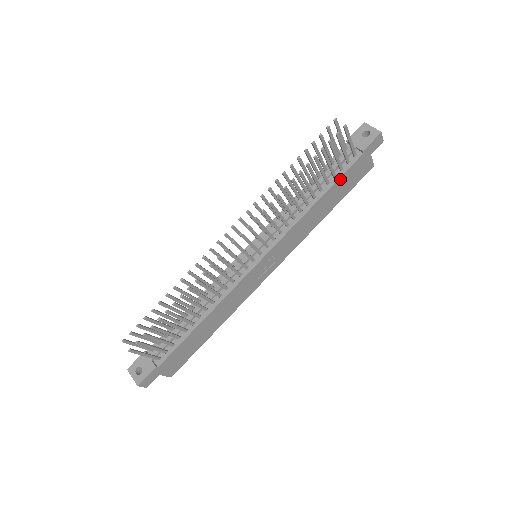
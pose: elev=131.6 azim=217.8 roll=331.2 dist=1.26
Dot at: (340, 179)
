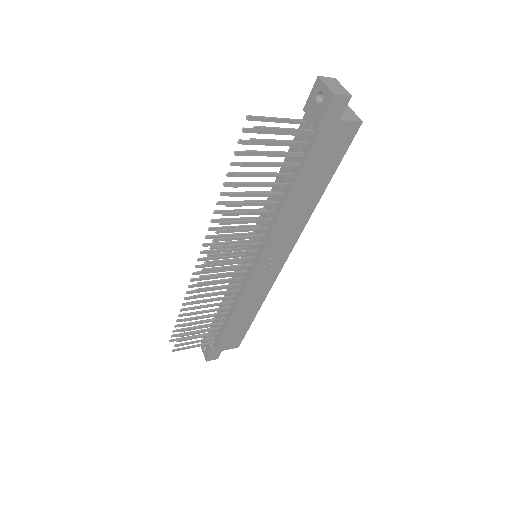
Dot at: (305, 167)
